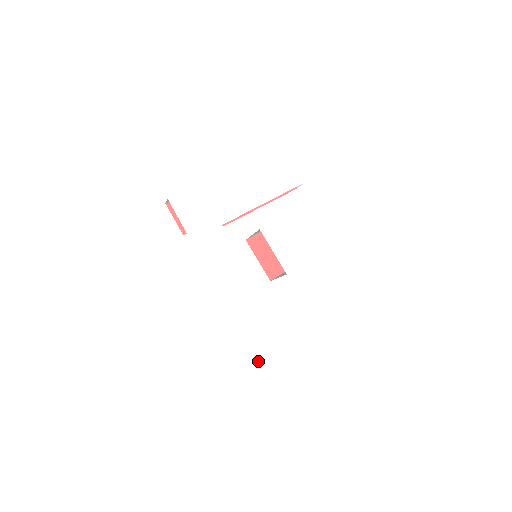
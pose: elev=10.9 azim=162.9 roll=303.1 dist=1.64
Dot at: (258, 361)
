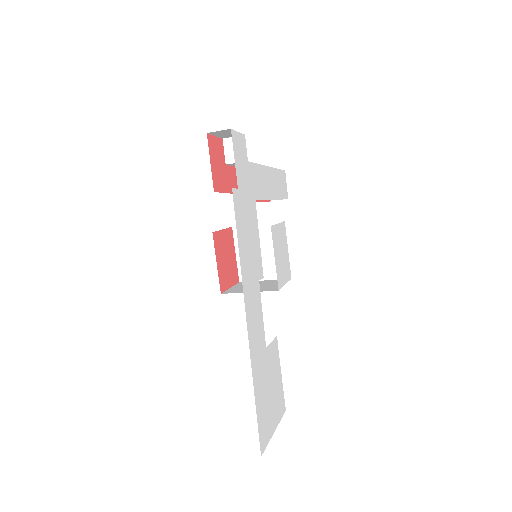
Dot at: (262, 392)
